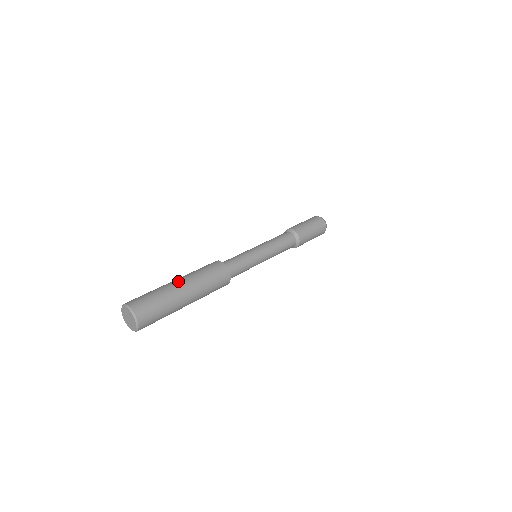
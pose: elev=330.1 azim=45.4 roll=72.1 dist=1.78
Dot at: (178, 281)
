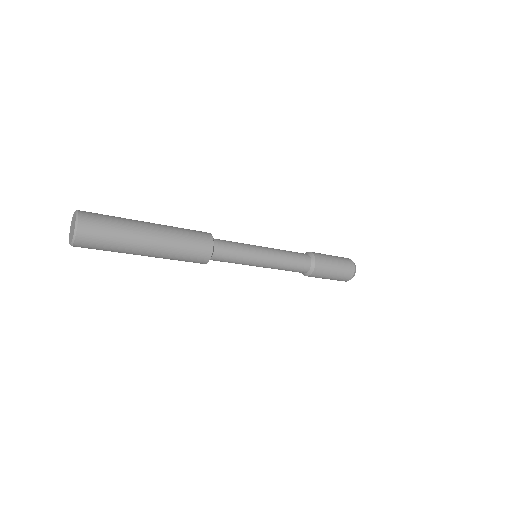
Dot at: occluded
